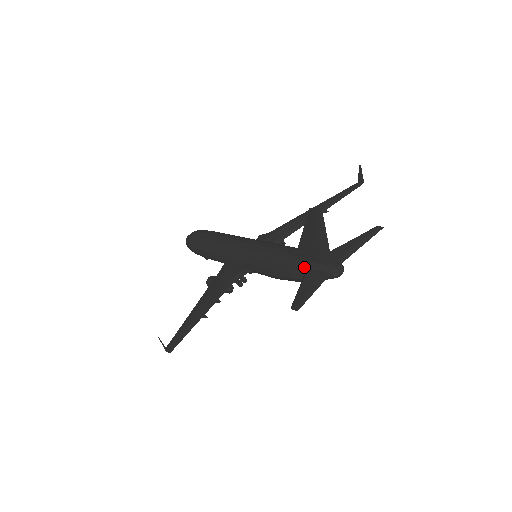
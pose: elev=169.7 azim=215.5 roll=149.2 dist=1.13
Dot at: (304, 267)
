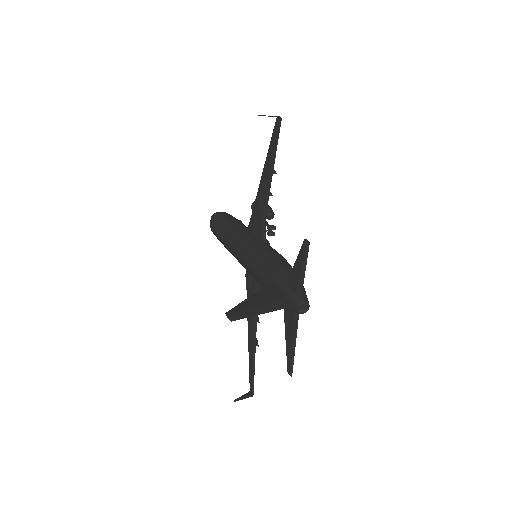
Dot at: occluded
